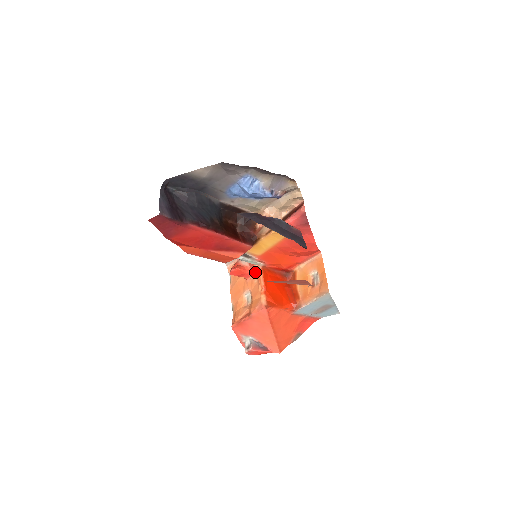
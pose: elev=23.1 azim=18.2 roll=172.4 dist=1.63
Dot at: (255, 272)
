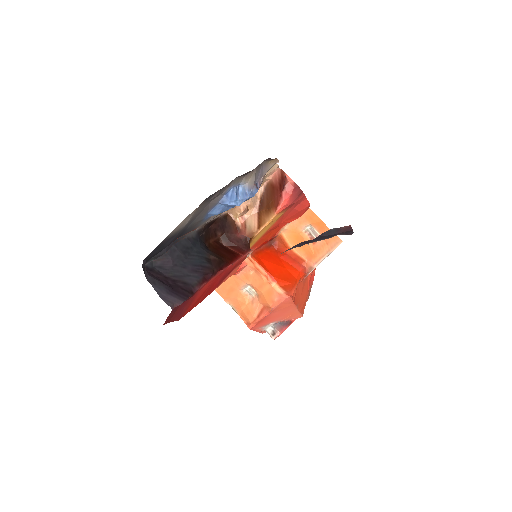
Dot at: (245, 264)
